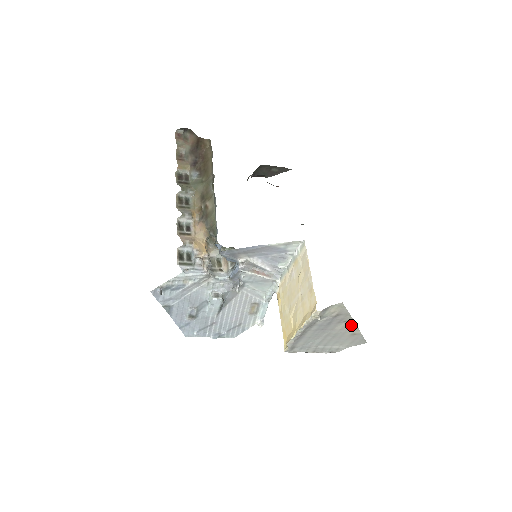
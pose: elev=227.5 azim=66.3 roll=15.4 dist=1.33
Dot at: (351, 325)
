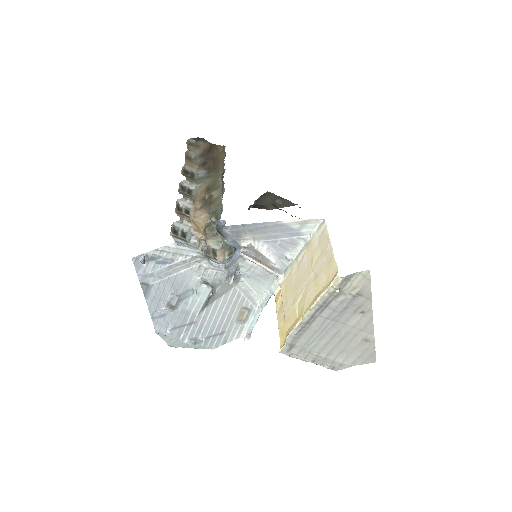
Dot at: (367, 321)
